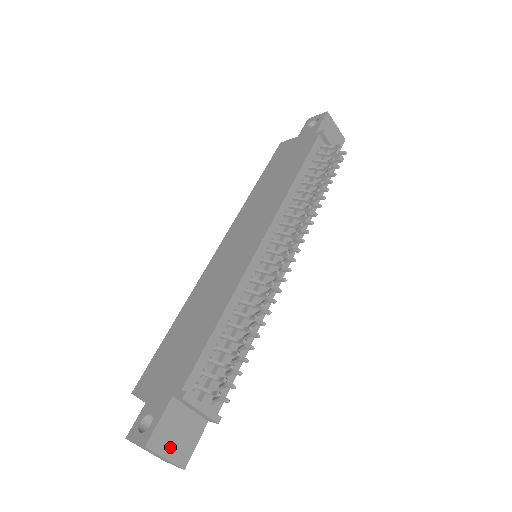
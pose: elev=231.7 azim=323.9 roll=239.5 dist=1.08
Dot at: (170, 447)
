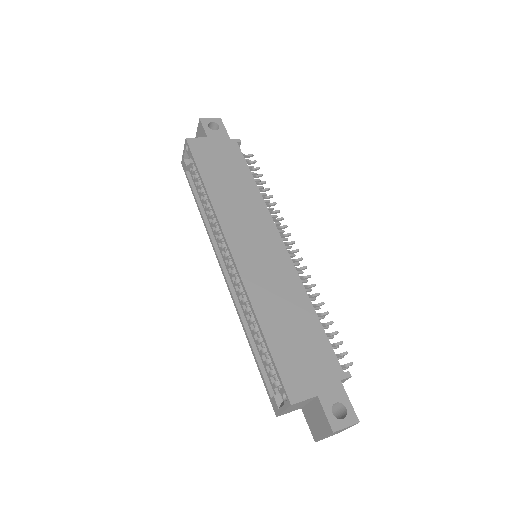
Dot at: occluded
